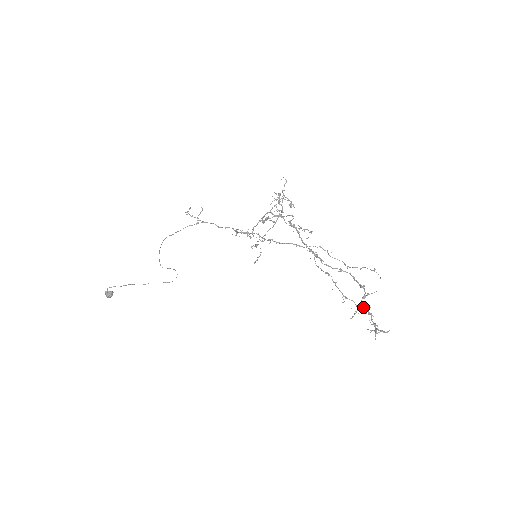
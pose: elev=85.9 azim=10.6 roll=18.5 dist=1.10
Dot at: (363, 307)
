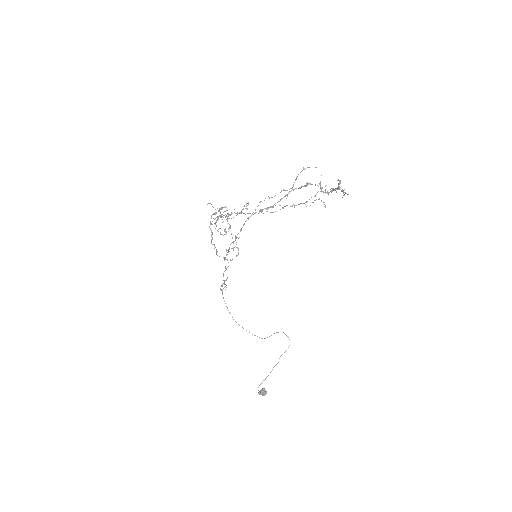
Dot at: occluded
